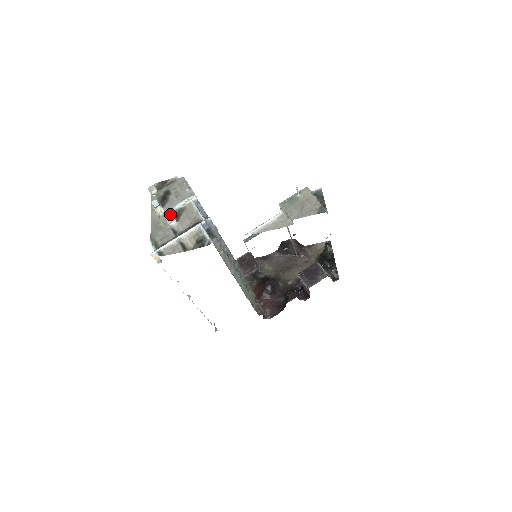
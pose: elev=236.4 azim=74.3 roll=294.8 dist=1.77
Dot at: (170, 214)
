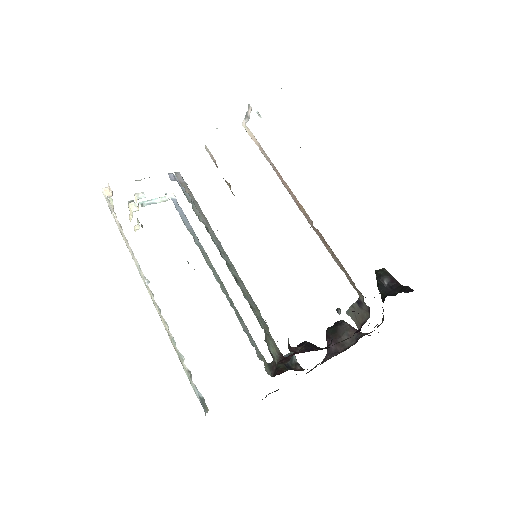
Dot at: occluded
